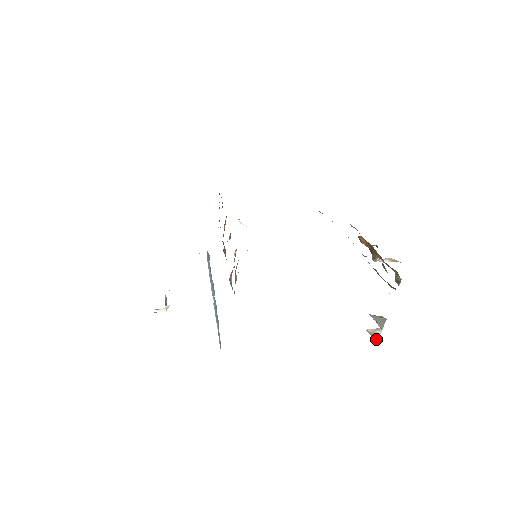
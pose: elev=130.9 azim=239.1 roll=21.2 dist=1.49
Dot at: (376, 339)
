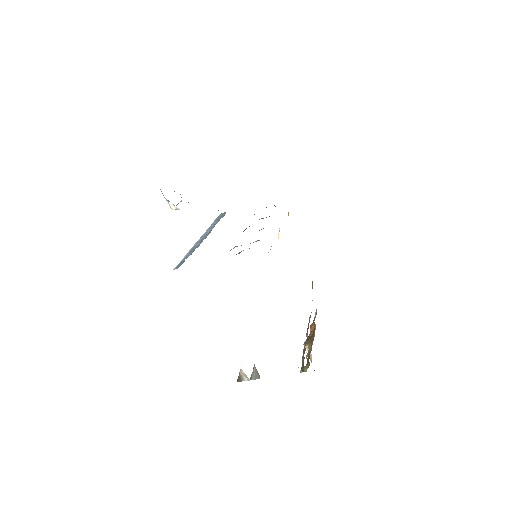
Dot at: (240, 380)
